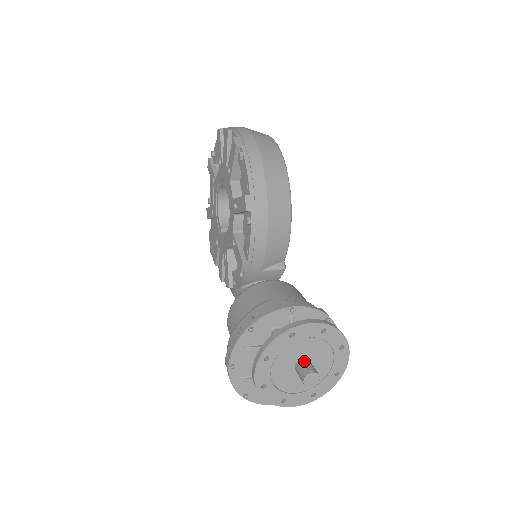
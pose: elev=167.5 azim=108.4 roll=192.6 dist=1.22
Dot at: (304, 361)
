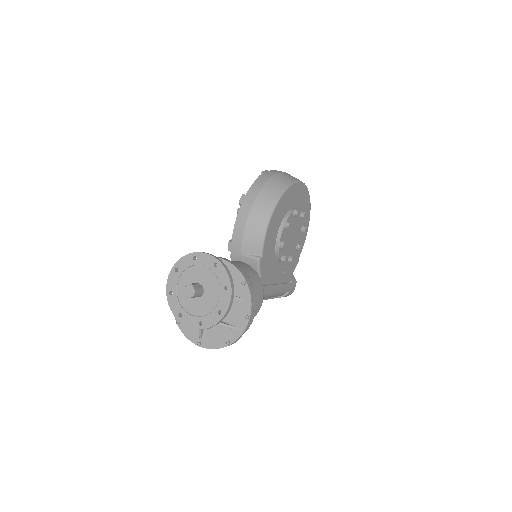
Dot at: (197, 283)
